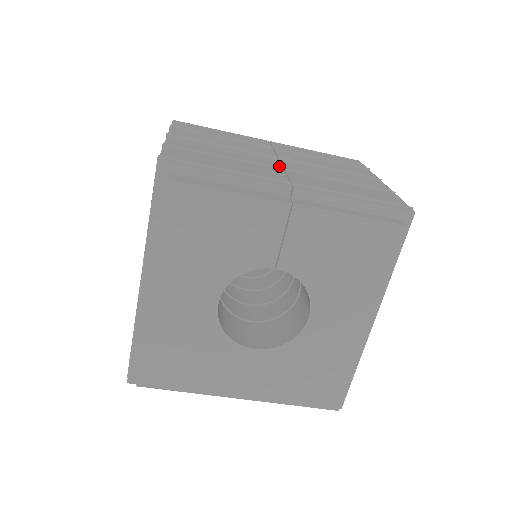
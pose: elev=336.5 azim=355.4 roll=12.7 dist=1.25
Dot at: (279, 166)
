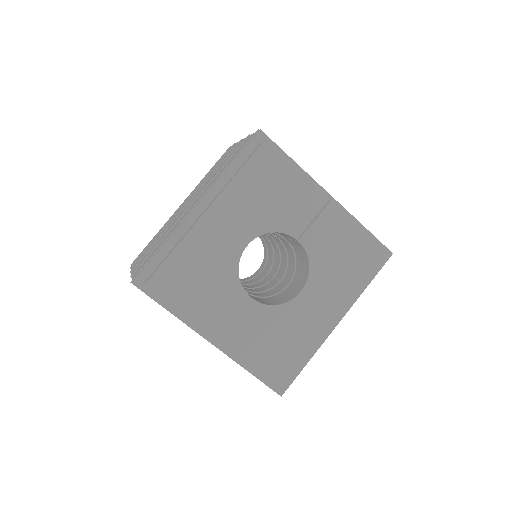
Dot at: occluded
